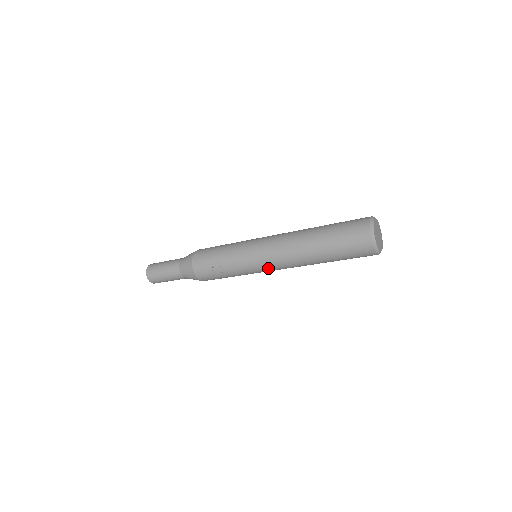
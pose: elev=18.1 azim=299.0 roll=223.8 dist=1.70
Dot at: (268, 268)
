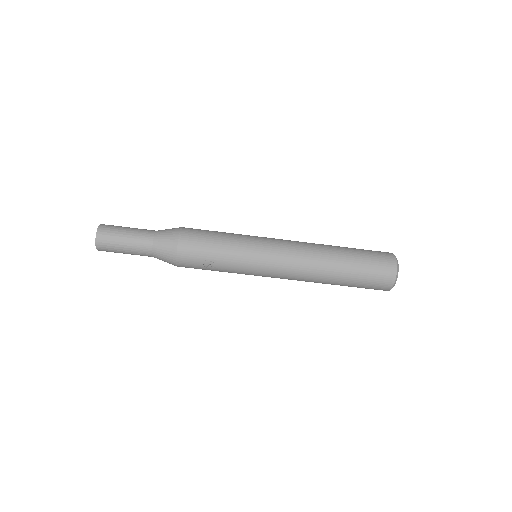
Dot at: (272, 276)
